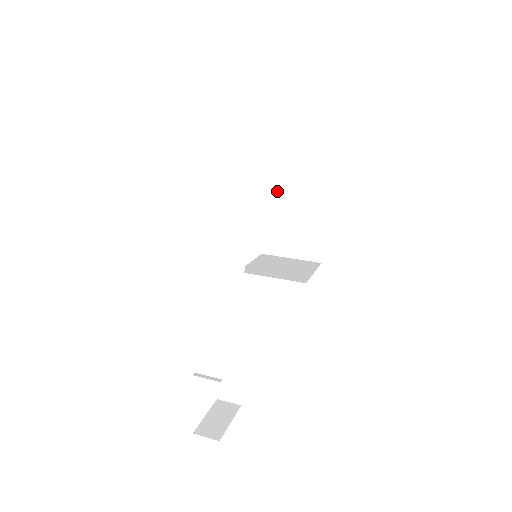
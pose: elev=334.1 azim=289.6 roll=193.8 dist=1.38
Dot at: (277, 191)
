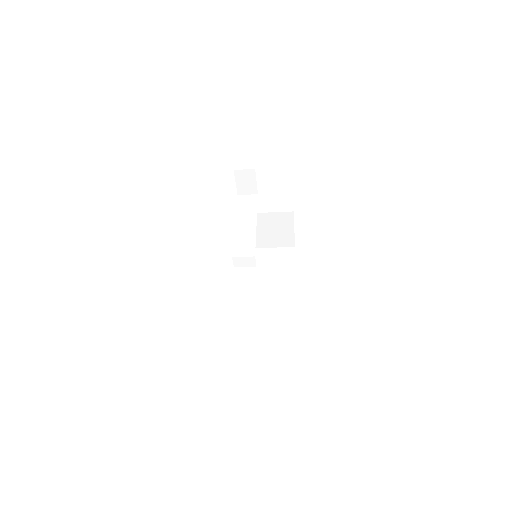
Dot at: (256, 266)
